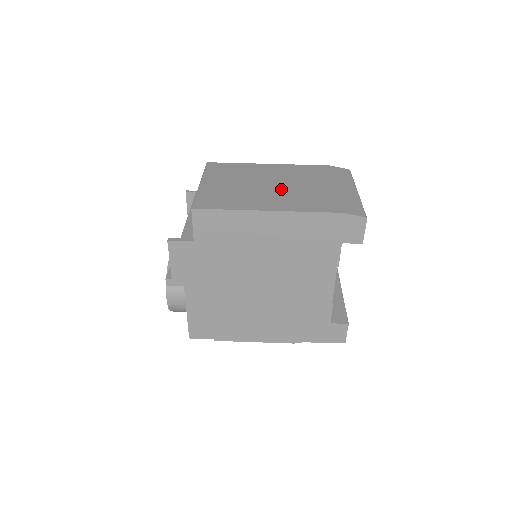
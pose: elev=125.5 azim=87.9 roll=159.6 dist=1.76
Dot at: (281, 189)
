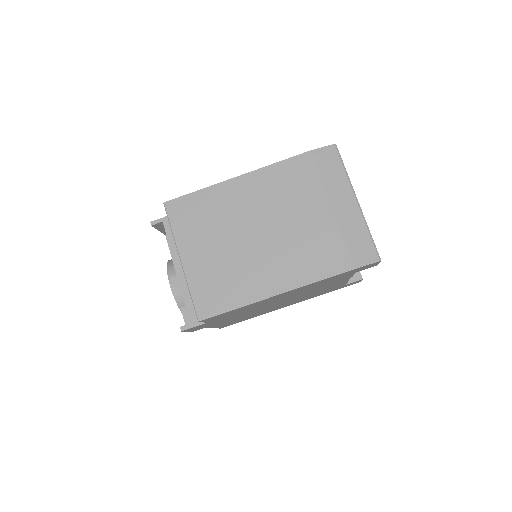
Dot at: (274, 240)
